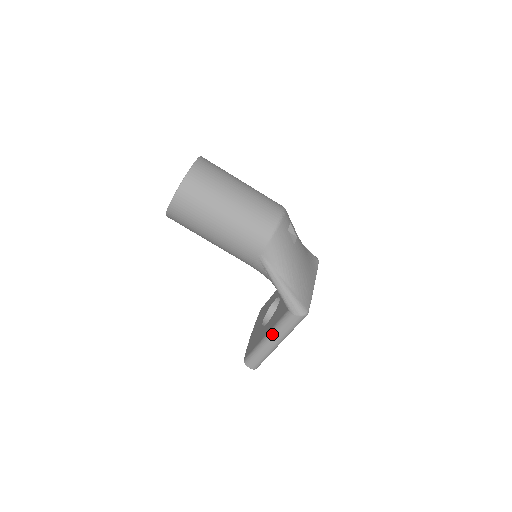
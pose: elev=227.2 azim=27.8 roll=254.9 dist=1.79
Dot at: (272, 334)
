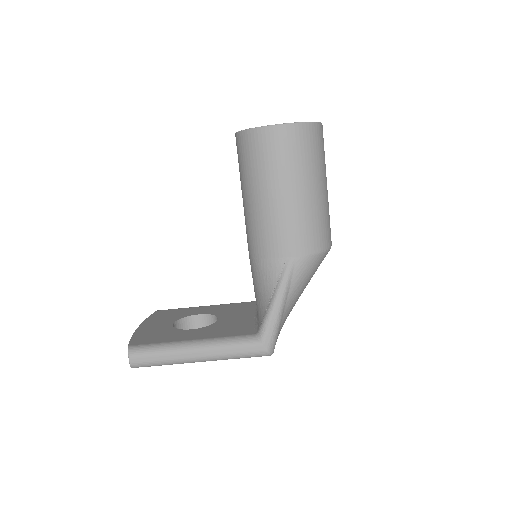
Dot at: (210, 344)
